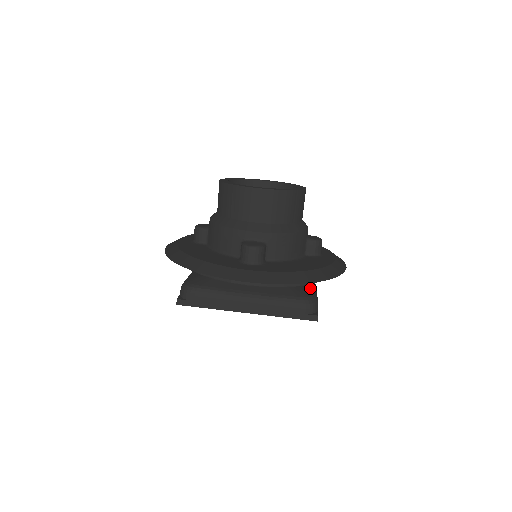
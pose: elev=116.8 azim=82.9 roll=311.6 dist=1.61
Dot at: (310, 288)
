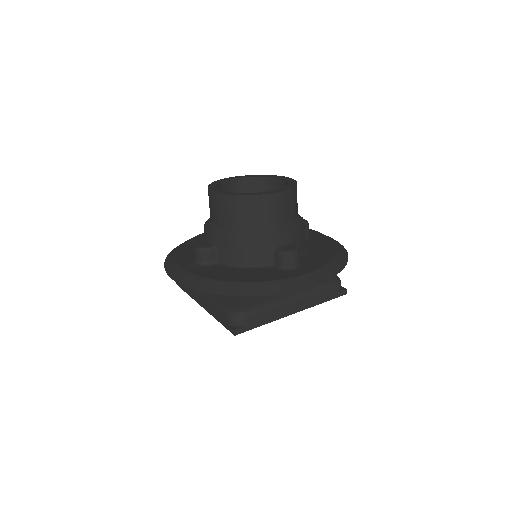
Dot at: occluded
